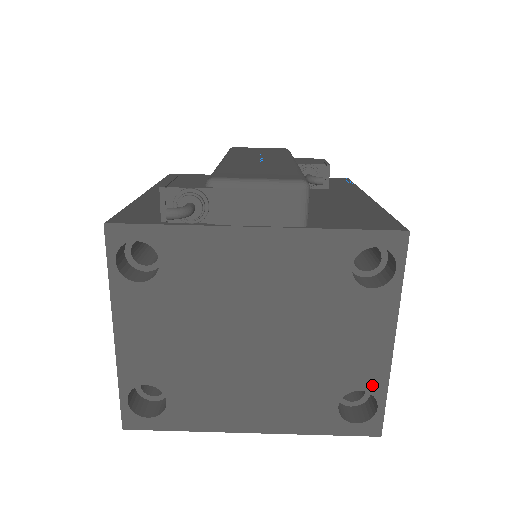
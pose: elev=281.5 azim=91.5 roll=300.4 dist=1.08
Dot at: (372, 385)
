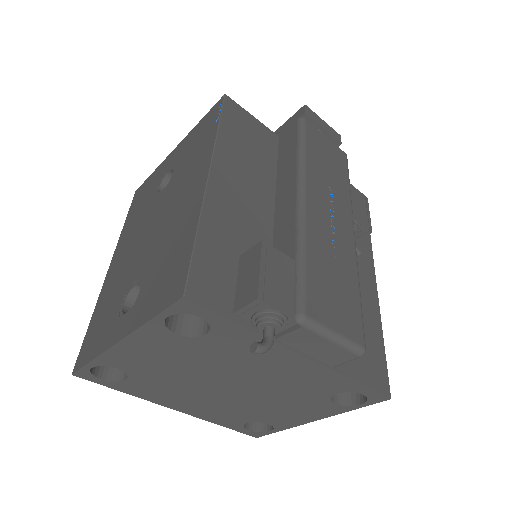
Dot at: (279, 425)
